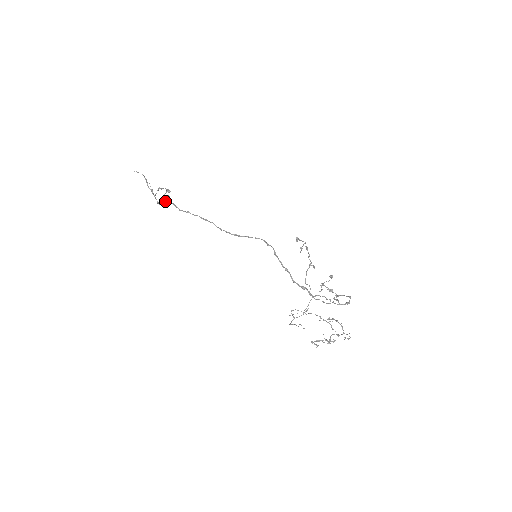
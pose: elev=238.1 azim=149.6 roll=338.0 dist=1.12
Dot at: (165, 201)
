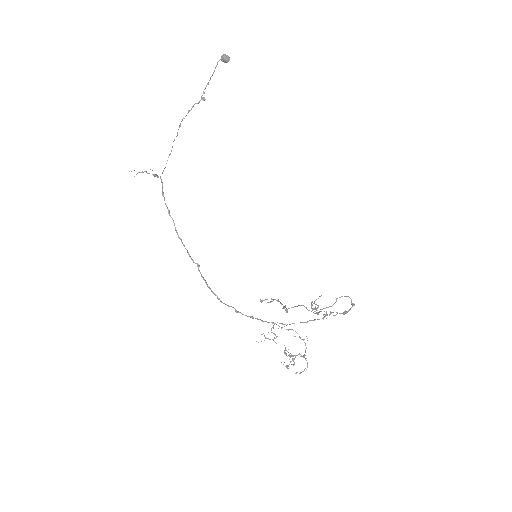
Dot at: (224, 62)
